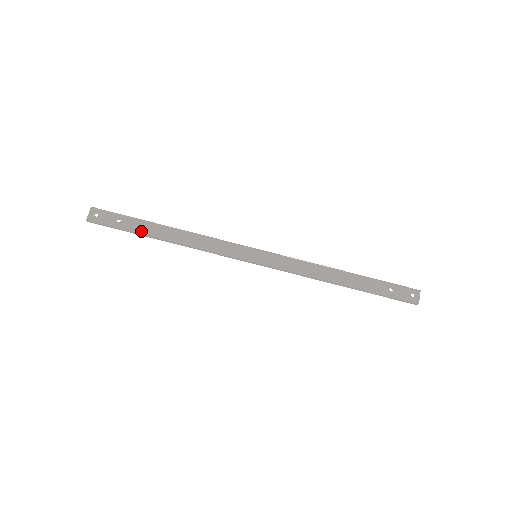
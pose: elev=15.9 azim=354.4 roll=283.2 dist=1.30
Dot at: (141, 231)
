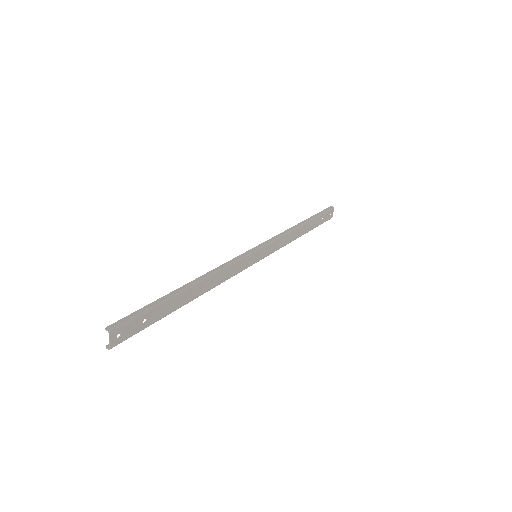
Dot at: (170, 312)
